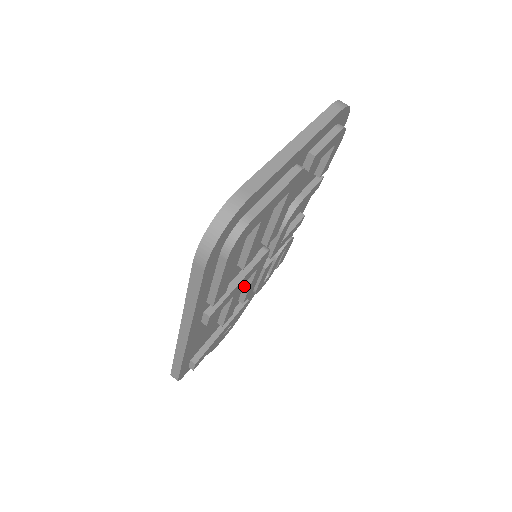
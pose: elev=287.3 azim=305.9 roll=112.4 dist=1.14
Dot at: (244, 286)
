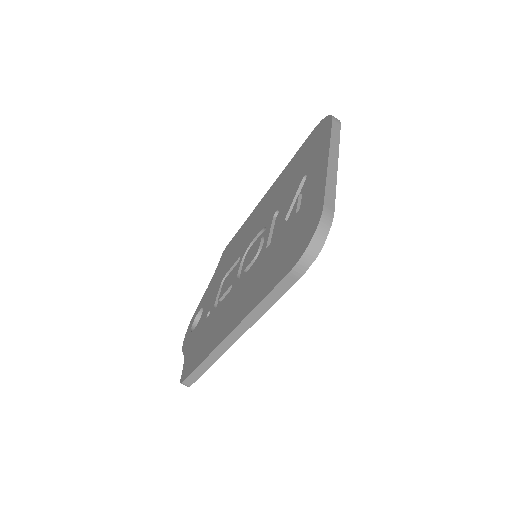
Dot at: occluded
